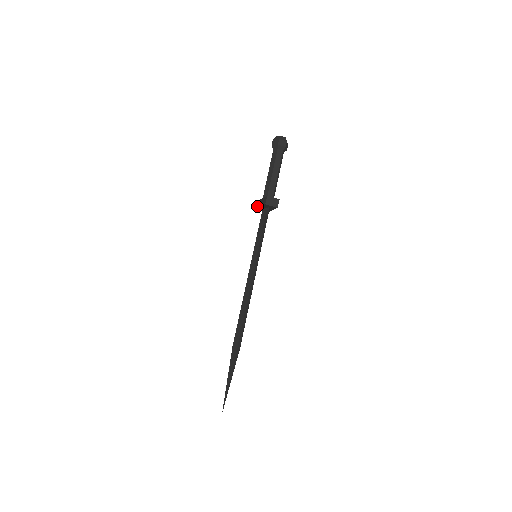
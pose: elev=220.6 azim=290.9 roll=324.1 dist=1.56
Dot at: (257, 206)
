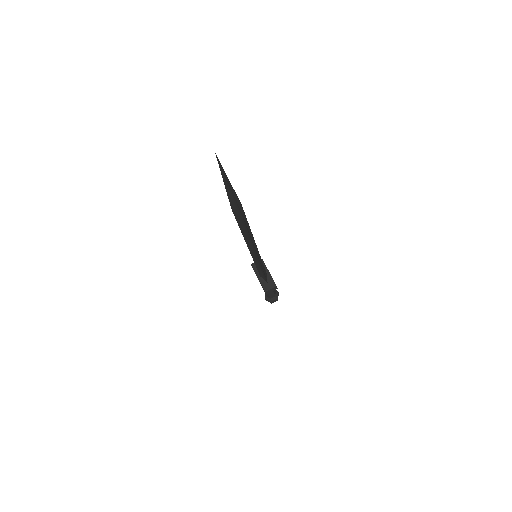
Dot at: occluded
